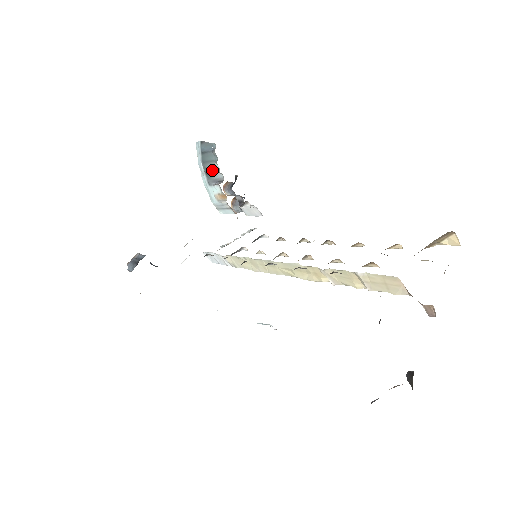
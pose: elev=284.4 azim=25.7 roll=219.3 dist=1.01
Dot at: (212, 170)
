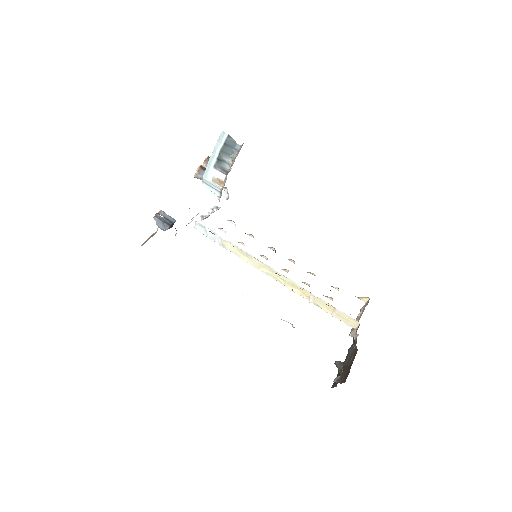
Dot at: (224, 160)
